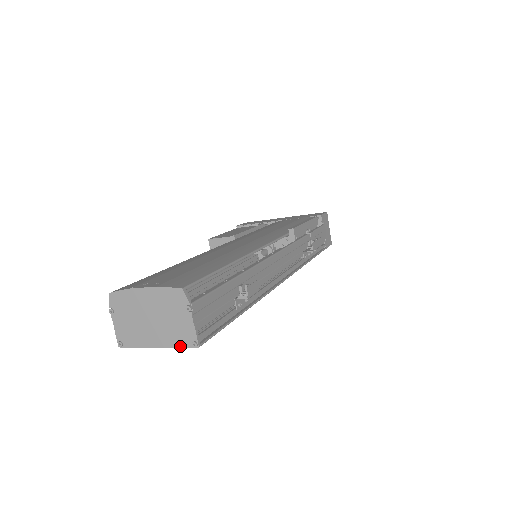
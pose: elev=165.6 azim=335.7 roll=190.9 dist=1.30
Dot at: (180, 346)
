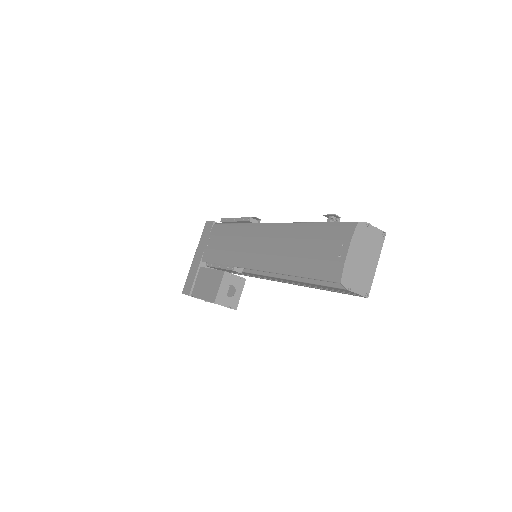
Dot at: (382, 246)
